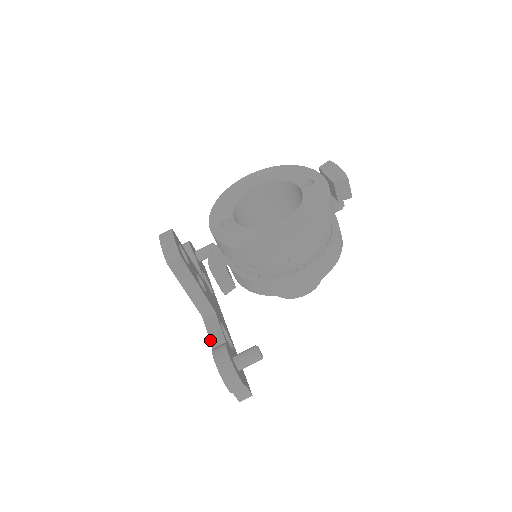
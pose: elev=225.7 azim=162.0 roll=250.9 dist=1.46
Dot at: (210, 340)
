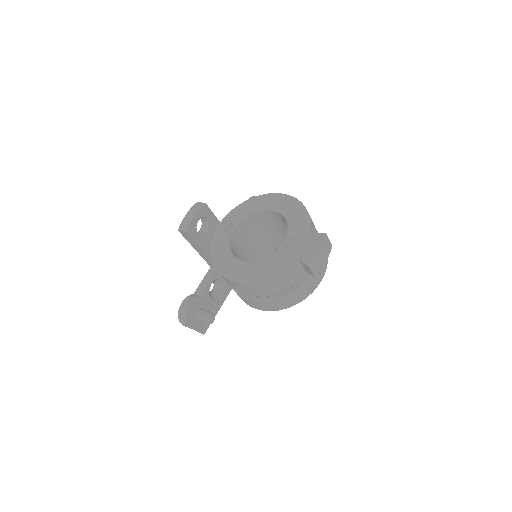
Dot at: (198, 287)
